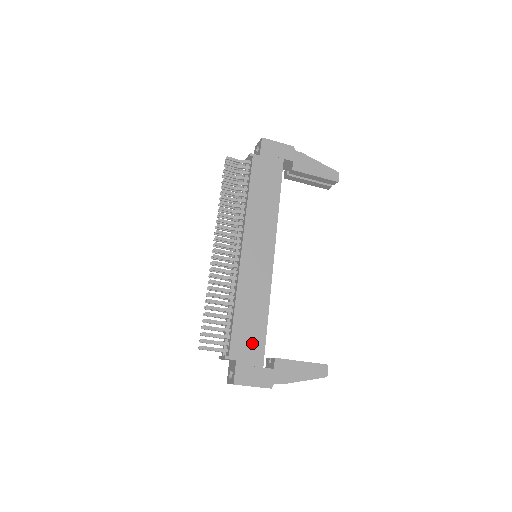
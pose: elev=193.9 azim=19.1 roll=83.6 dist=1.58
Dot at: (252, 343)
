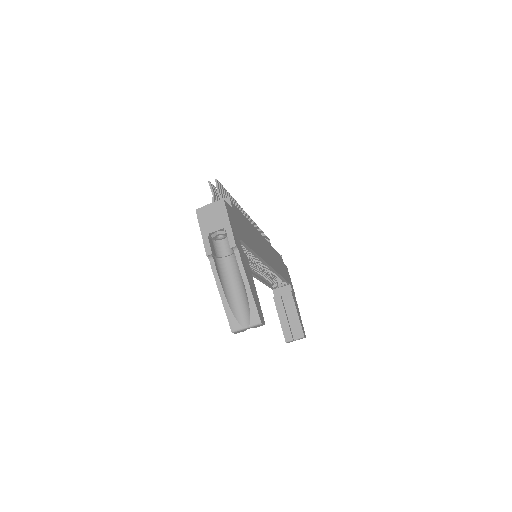
Dot at: (243, 230)
